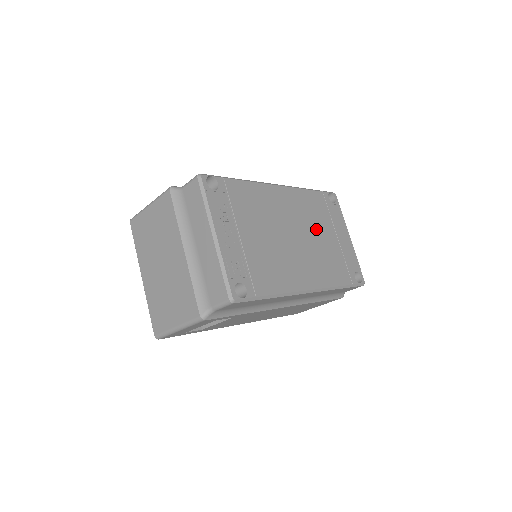
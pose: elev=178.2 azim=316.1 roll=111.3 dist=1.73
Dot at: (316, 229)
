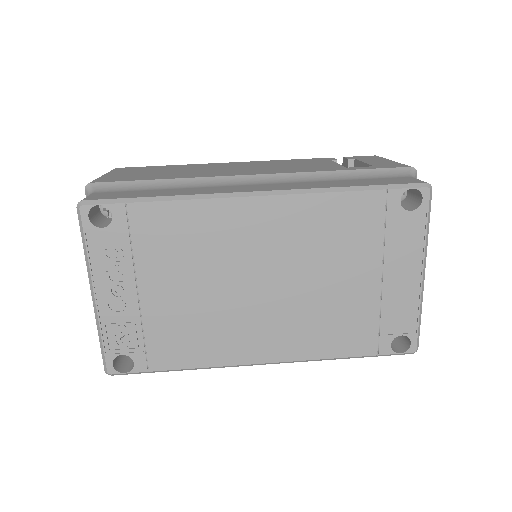
Dot at: (326, 268)
